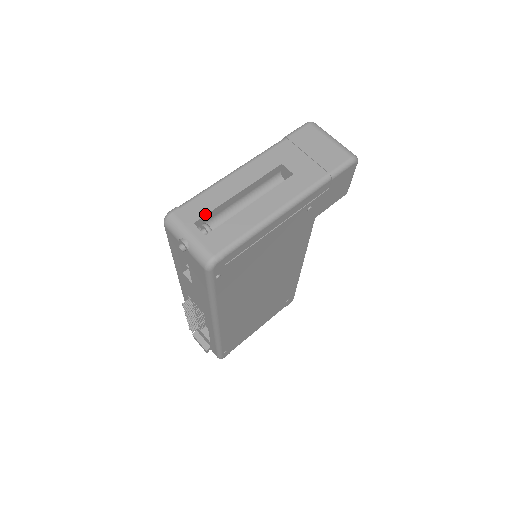
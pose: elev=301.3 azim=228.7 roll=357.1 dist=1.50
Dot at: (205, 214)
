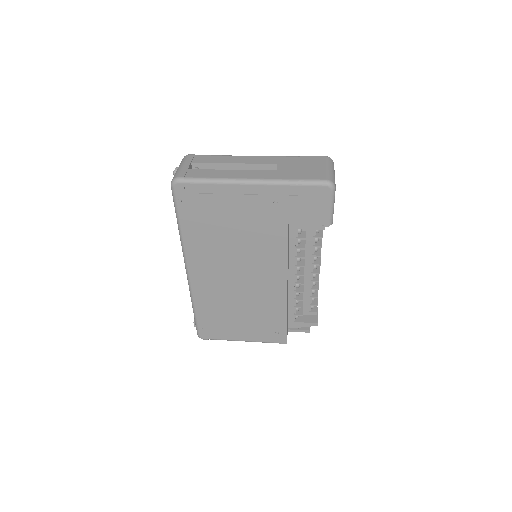
Dot at: (202, 162)
